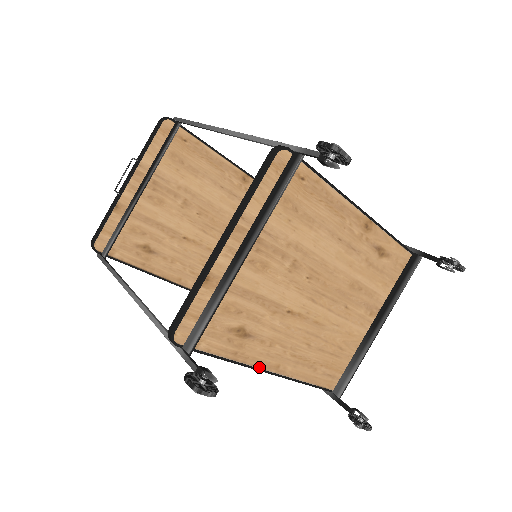
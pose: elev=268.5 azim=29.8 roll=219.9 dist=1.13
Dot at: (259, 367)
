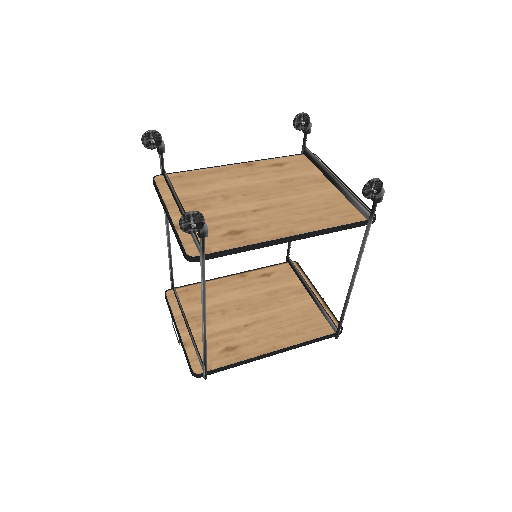
Dot at: (276, 239)
